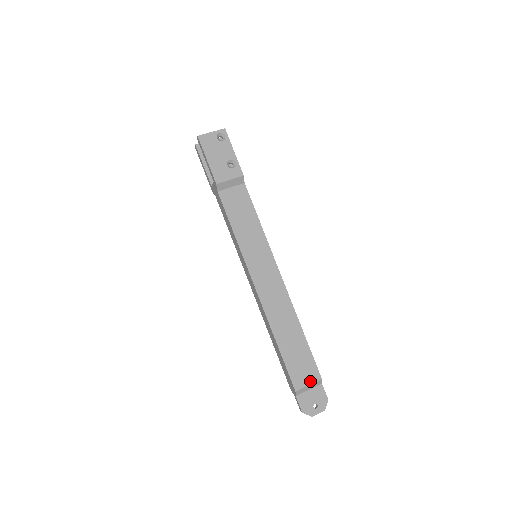
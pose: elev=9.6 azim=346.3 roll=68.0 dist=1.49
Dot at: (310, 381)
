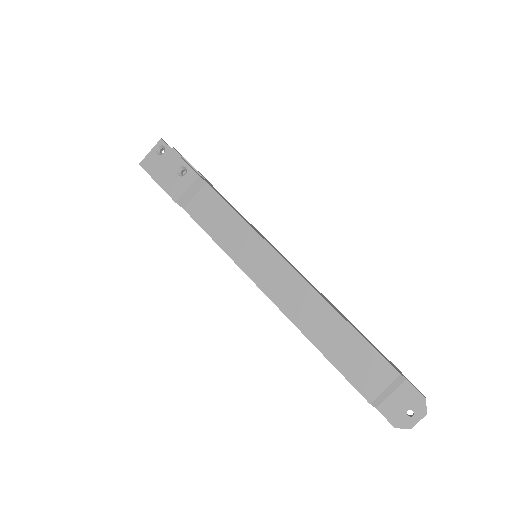
Dot at: (384, 383)
